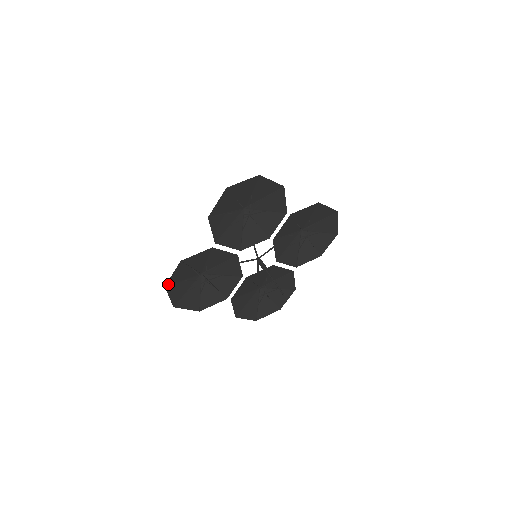
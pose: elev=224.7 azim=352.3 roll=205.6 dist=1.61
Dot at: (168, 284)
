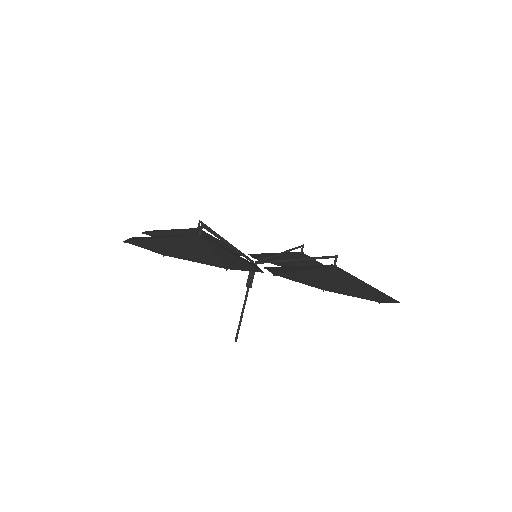
Dot at: occluded
